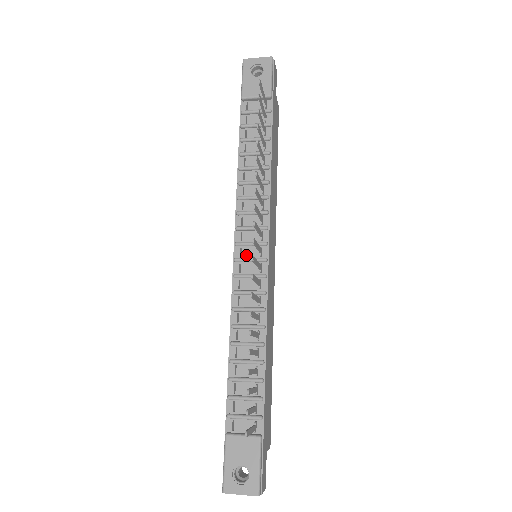
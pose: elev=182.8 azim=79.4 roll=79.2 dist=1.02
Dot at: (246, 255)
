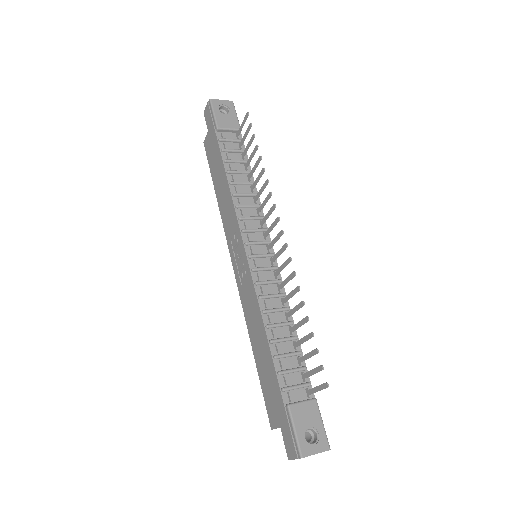
Dot at: (256, 252)
